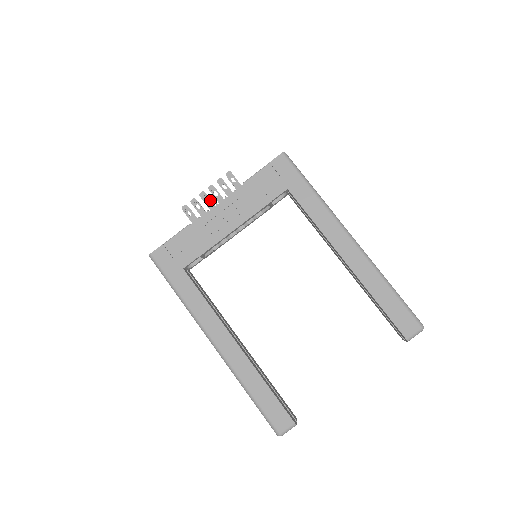
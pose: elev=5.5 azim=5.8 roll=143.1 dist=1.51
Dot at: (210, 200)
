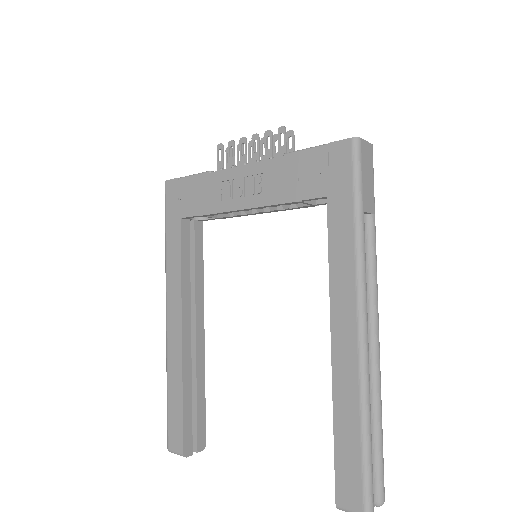
Dot at: (246, 153)
